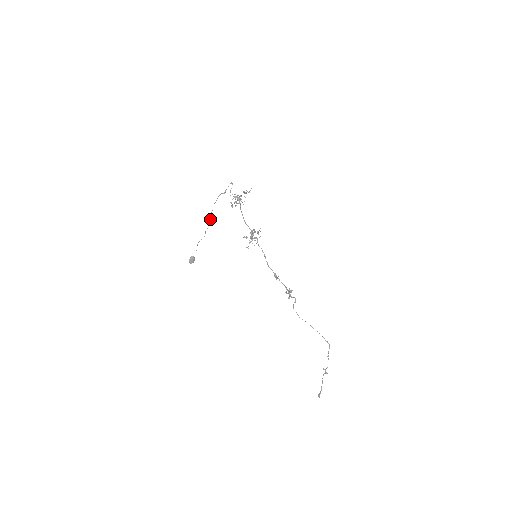
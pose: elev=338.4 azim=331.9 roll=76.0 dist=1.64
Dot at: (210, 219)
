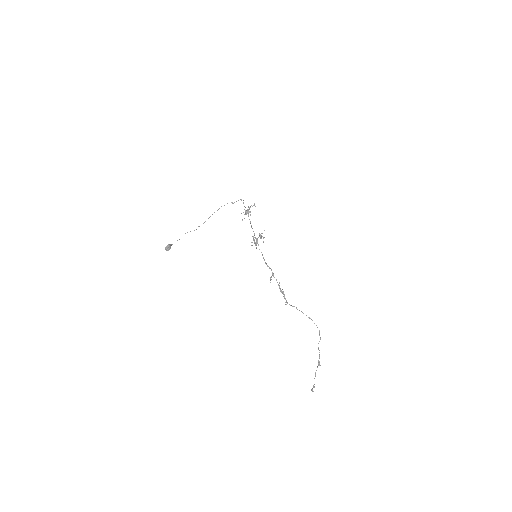
Dot at: occluded
